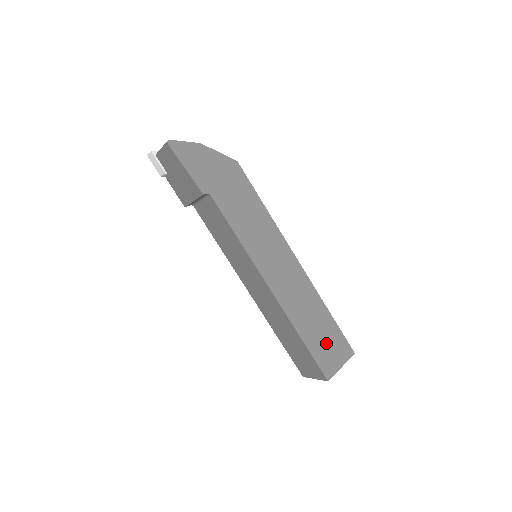
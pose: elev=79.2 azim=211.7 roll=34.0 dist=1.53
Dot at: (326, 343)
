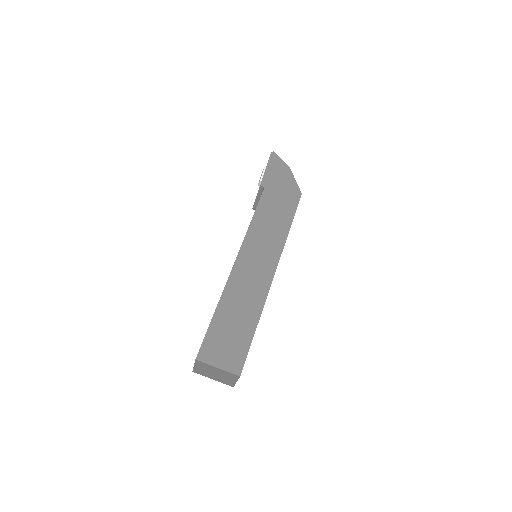
Dot at: (228, 337)
